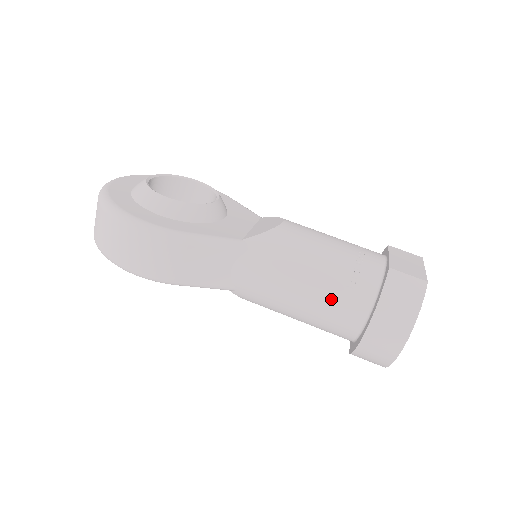
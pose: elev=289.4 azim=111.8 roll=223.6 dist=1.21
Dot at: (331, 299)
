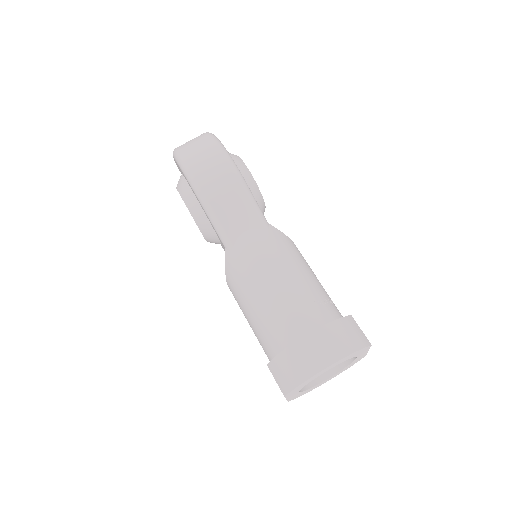
Dot at: (296, 300)
